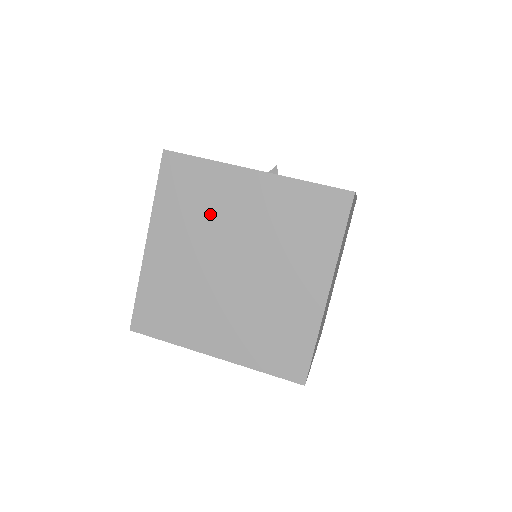
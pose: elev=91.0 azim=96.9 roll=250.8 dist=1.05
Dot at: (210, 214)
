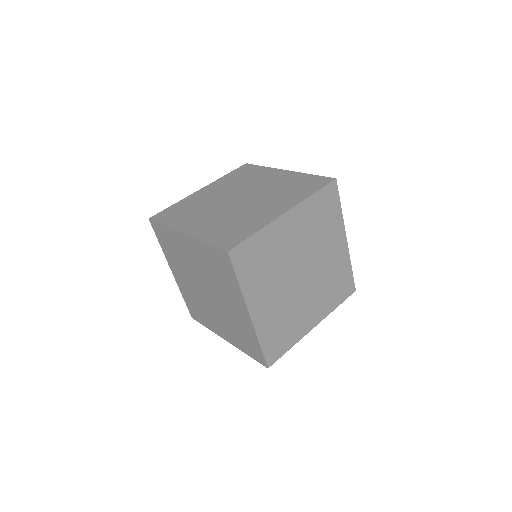
Dot at: (247, 182)
